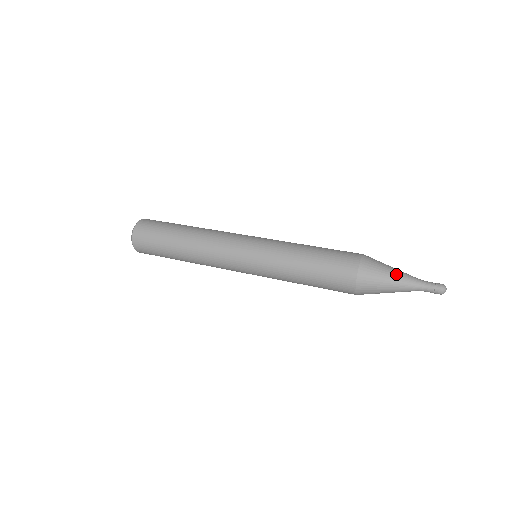
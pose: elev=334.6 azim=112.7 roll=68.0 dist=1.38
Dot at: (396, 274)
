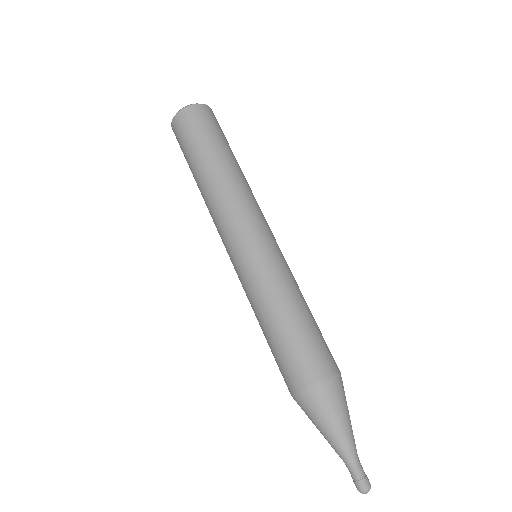
Dot at: (323, 435)
